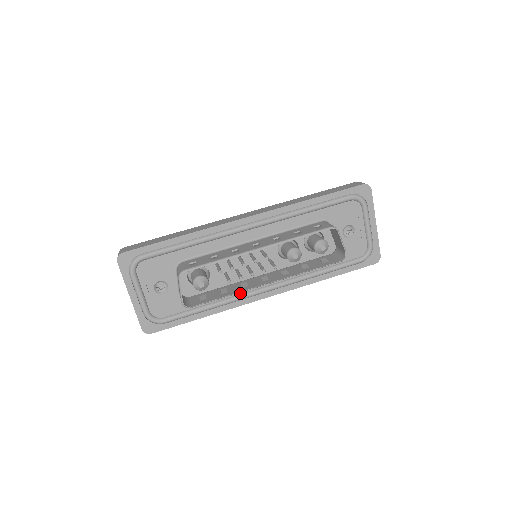
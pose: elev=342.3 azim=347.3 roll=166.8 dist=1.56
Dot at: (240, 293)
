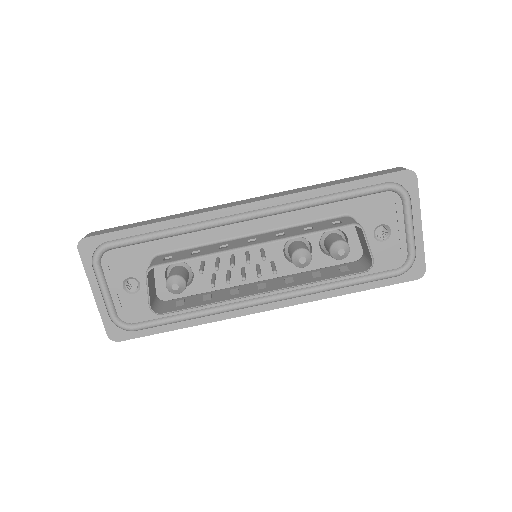
Dot at: (232, 302)
